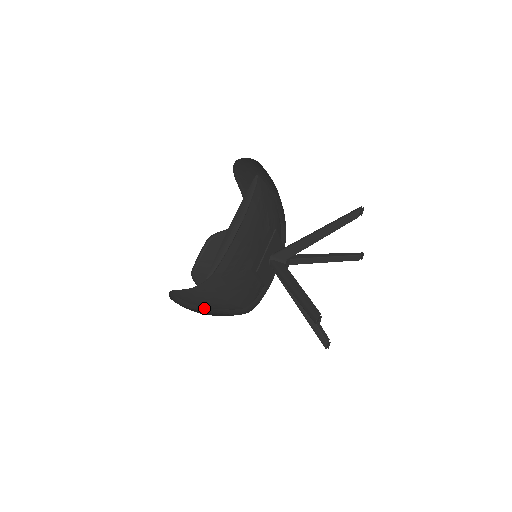
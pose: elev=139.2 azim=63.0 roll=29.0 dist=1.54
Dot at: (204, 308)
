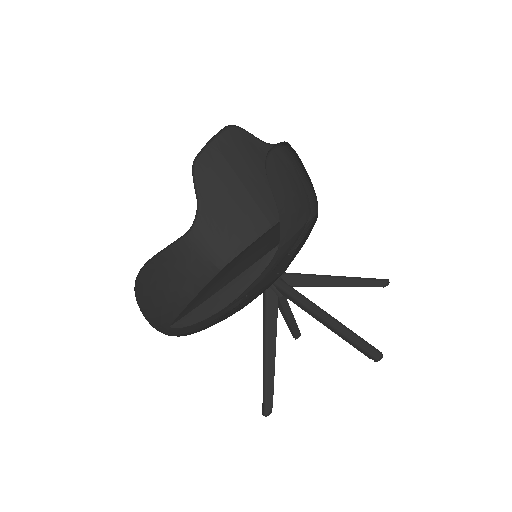
Dot at: (190, 234)
